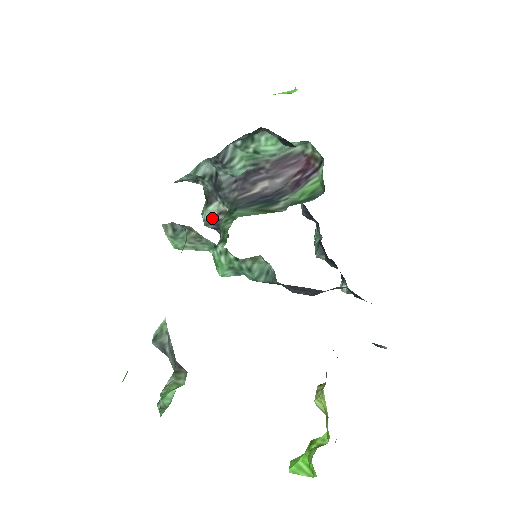
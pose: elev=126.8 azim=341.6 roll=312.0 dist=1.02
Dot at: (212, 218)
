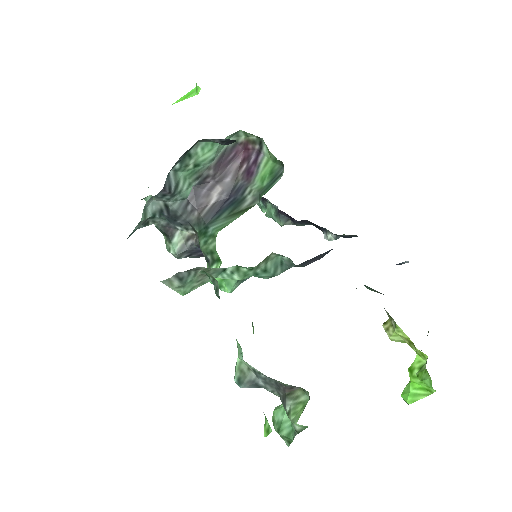
Dot at: (182, 248)
